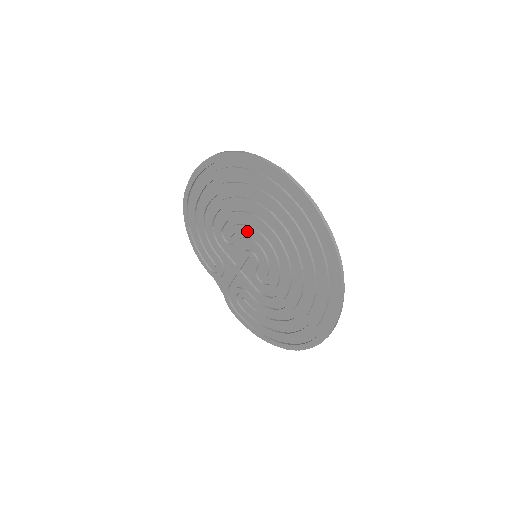
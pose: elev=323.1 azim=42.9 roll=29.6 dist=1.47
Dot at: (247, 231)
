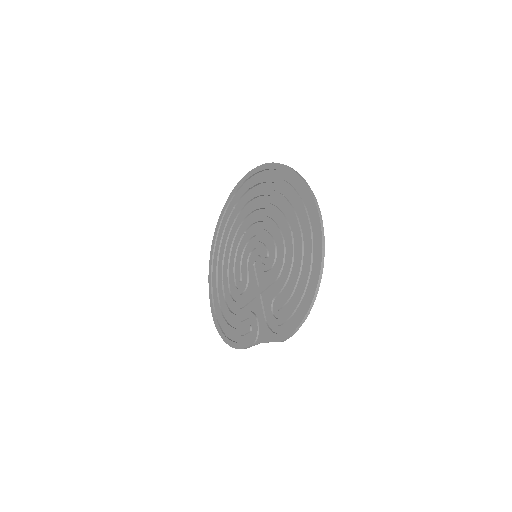
Dot at: (242, 252)
